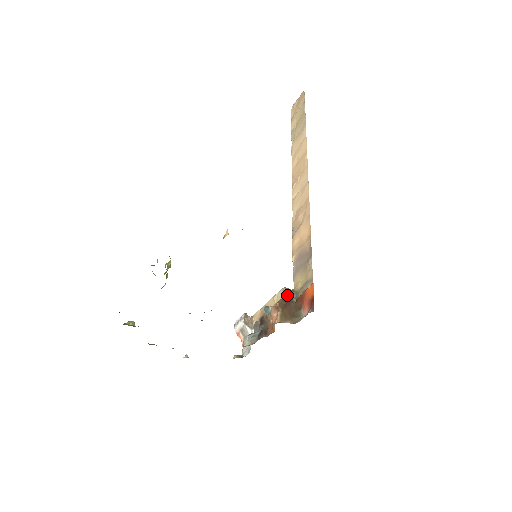
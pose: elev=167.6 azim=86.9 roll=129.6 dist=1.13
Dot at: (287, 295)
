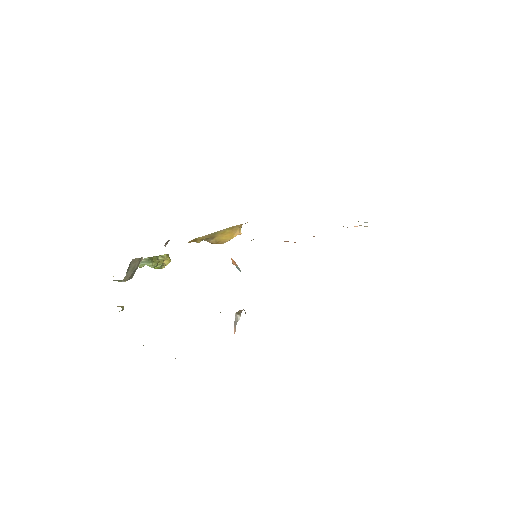
Dot at: (253, 239)
